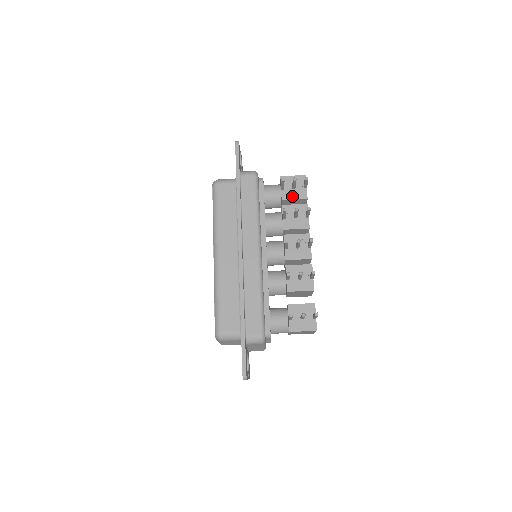
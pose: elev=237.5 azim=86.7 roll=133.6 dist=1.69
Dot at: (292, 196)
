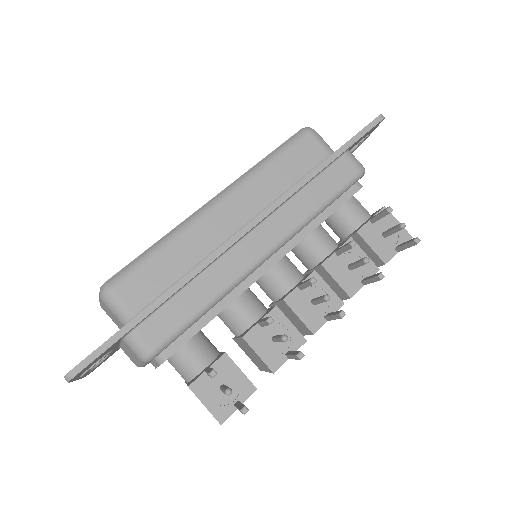
Dot at: (373, 241)
